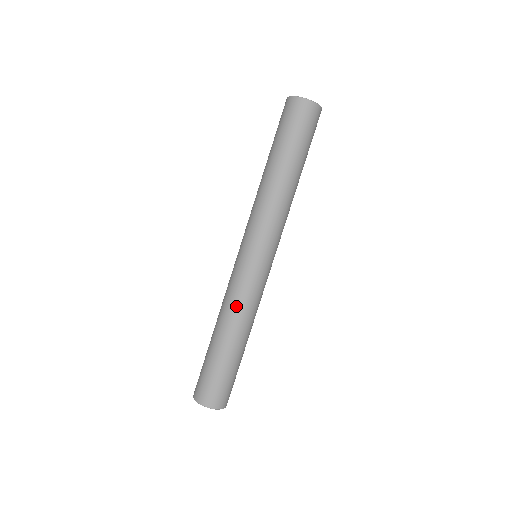
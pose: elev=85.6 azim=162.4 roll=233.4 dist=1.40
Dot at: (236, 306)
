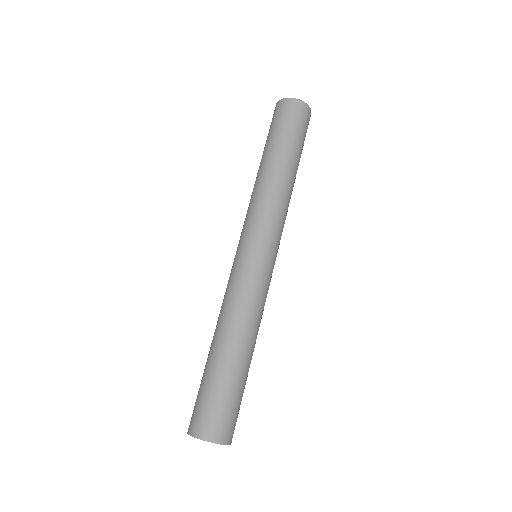
Dot at: (245, 308)
